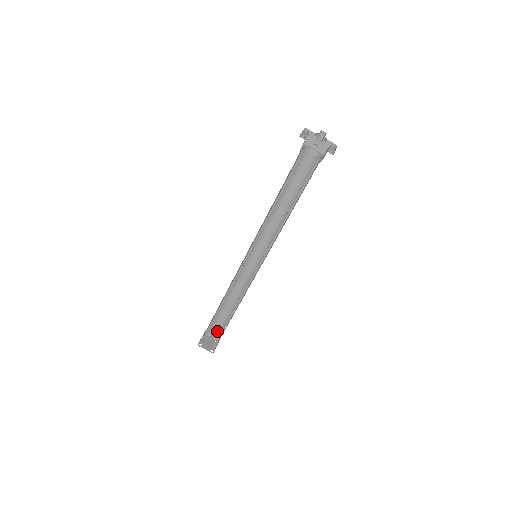
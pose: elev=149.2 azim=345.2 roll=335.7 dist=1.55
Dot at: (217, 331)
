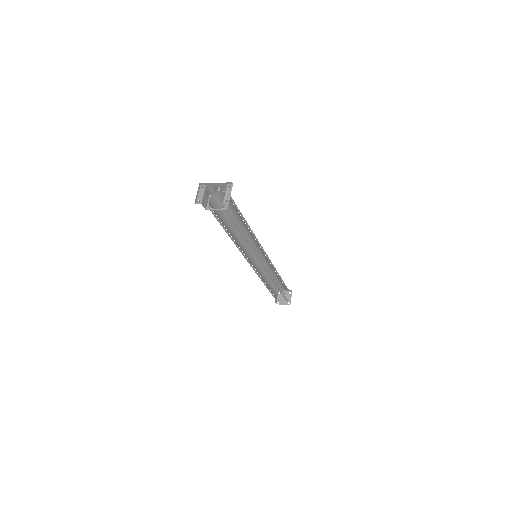
Dot at: (284, 288)
